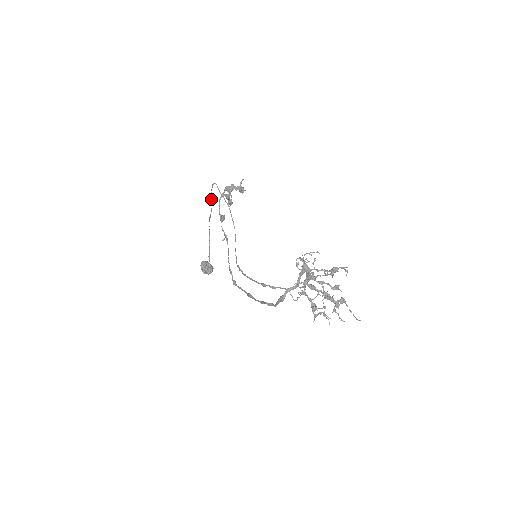
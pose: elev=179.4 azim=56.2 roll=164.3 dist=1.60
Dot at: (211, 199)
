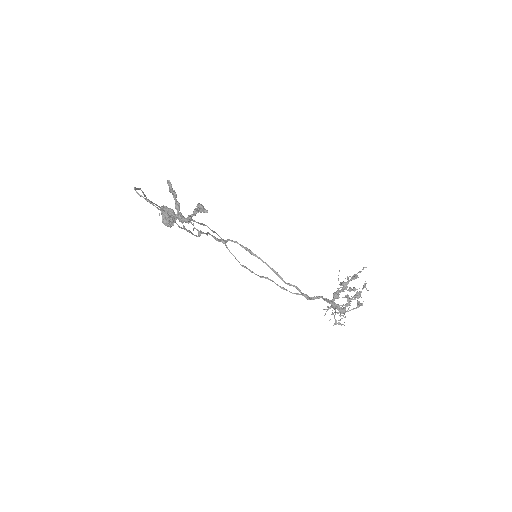
Dot at: (136, 189)
